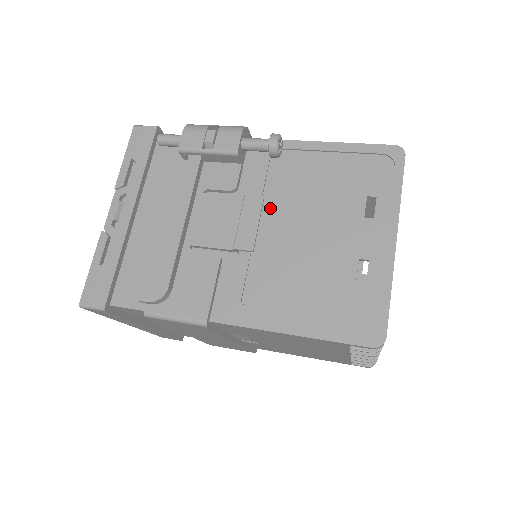
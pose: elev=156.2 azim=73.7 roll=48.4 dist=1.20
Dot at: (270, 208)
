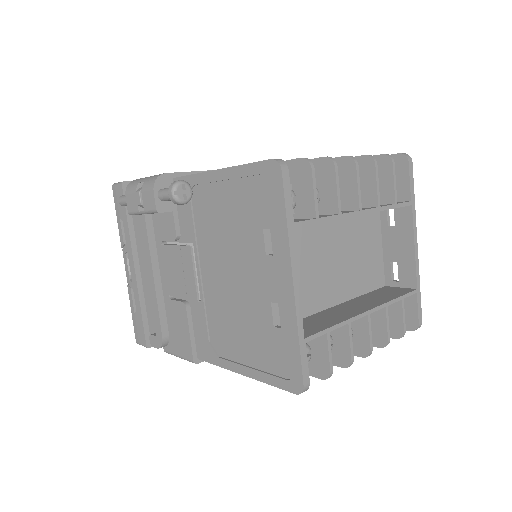
Dot at: (204, 252)
